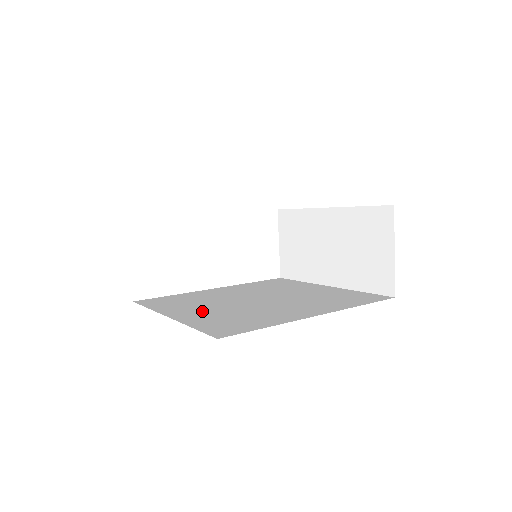
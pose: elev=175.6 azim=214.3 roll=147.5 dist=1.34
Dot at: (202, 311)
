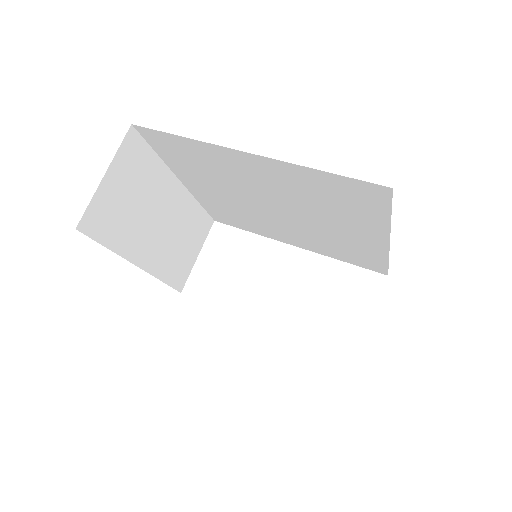
Dot at: occluded
